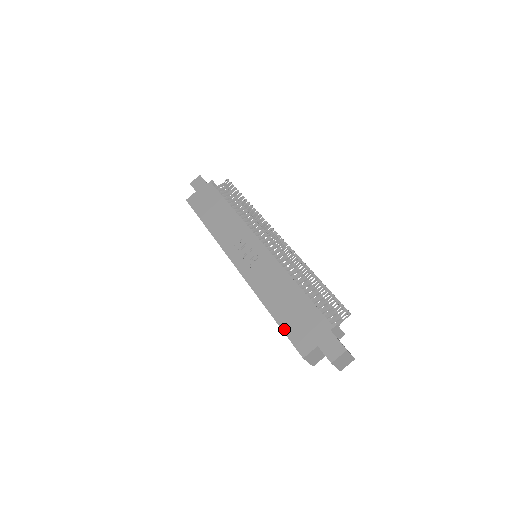
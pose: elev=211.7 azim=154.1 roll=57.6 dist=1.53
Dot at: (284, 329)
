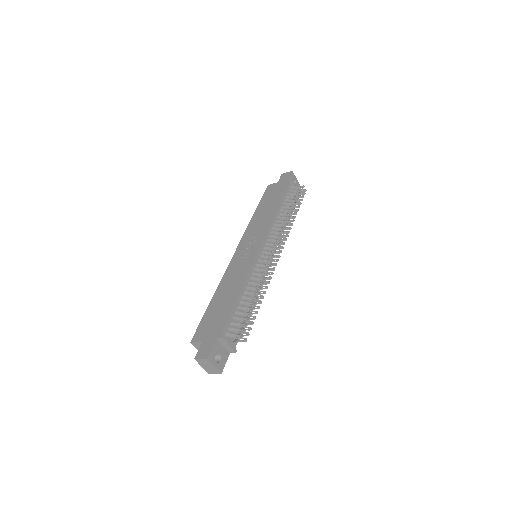
Dot at: (204, 316)
